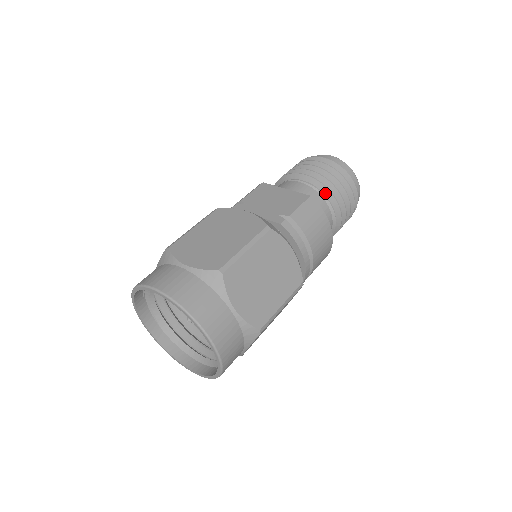
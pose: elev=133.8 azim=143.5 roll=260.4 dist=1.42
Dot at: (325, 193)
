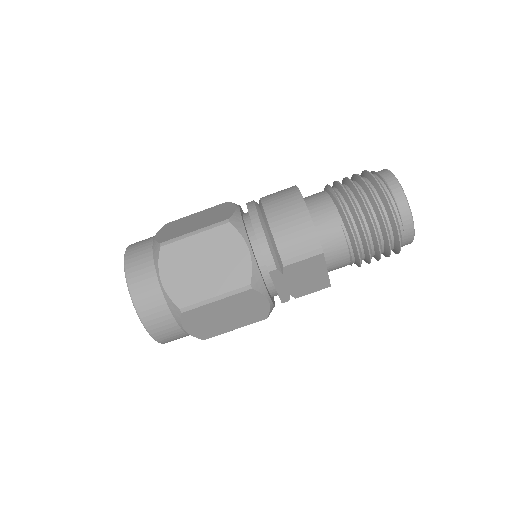
Dot at: (354, 263)
